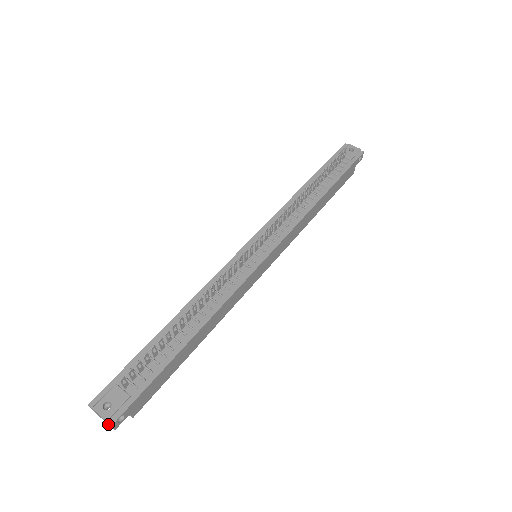
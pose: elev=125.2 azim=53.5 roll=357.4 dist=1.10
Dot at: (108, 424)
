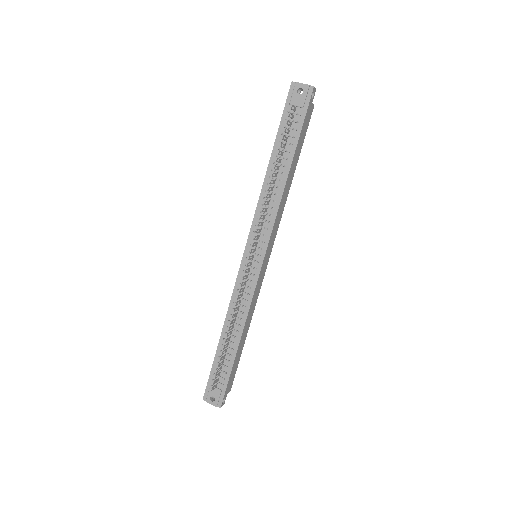
Dot at: occluded
